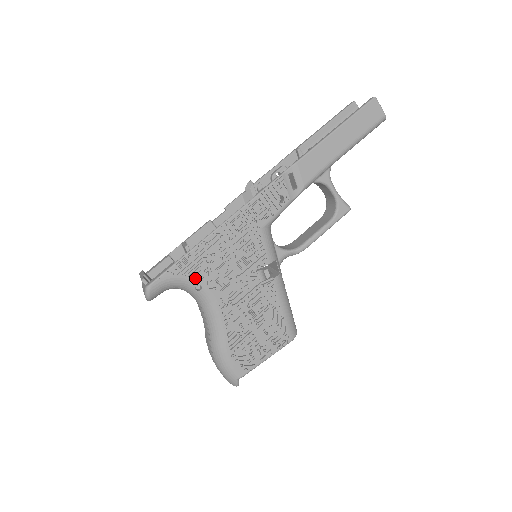
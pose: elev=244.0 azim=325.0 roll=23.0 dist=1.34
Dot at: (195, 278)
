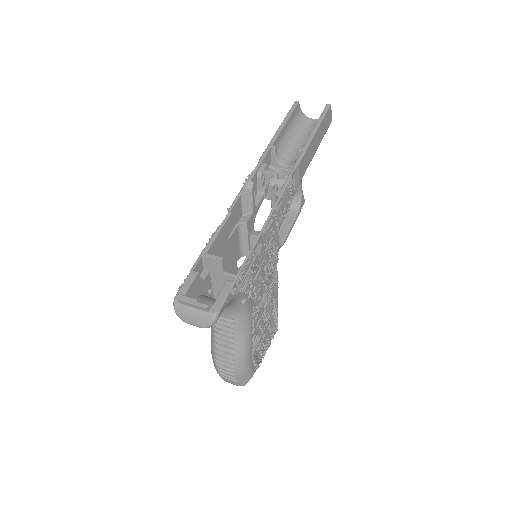
Dot at: (244, 292)
